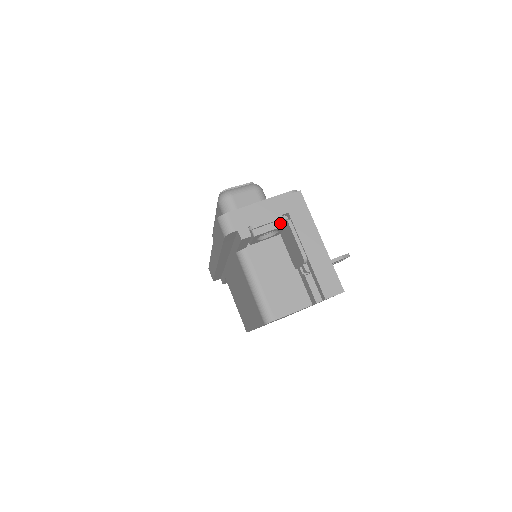
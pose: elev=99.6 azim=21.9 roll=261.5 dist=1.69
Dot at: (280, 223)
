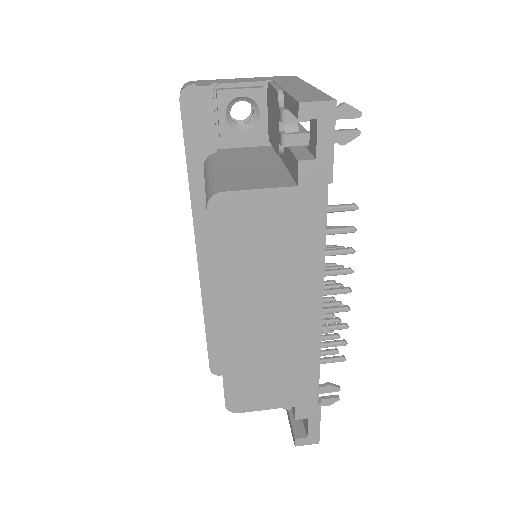
Dot at: (258, 87)
